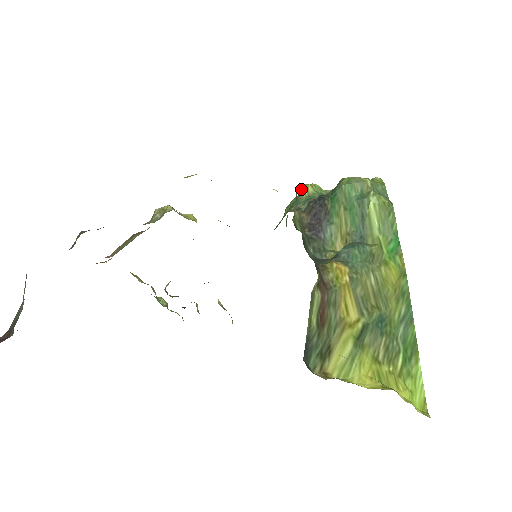
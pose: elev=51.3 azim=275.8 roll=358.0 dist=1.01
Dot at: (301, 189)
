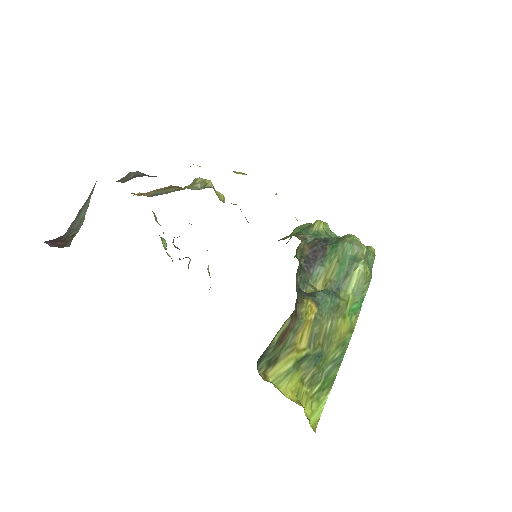
Dot at: (315, 222)
